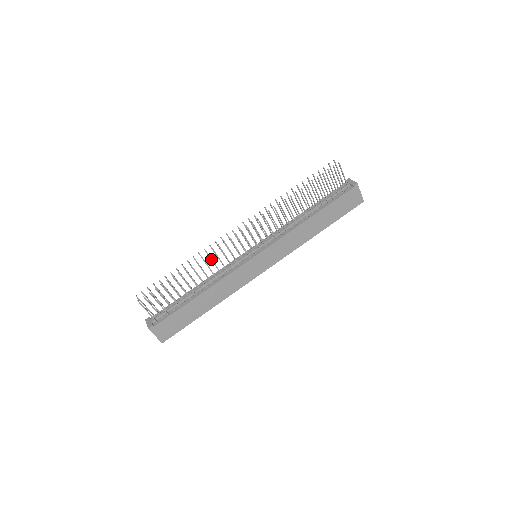
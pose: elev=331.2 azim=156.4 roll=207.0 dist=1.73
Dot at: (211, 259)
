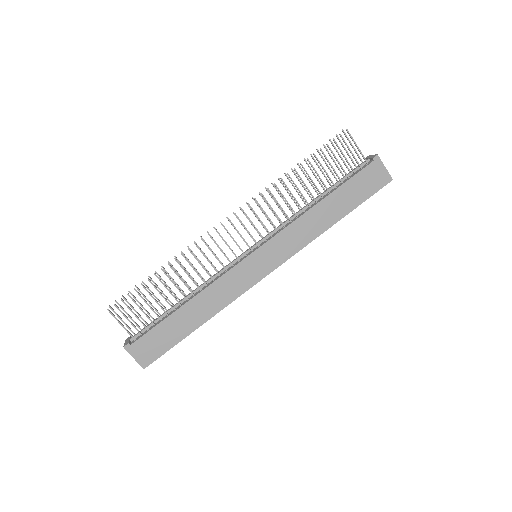
Dot at: (195, 257)
